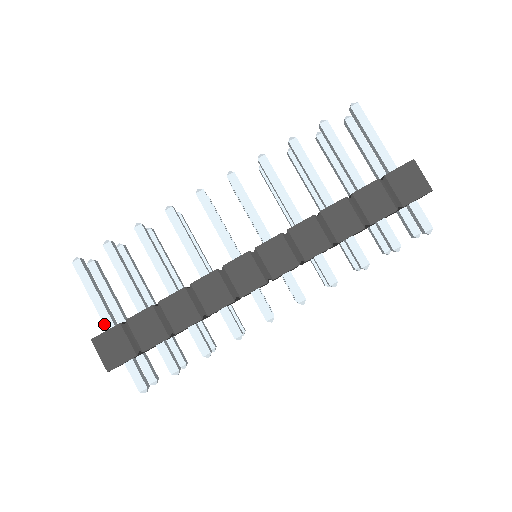
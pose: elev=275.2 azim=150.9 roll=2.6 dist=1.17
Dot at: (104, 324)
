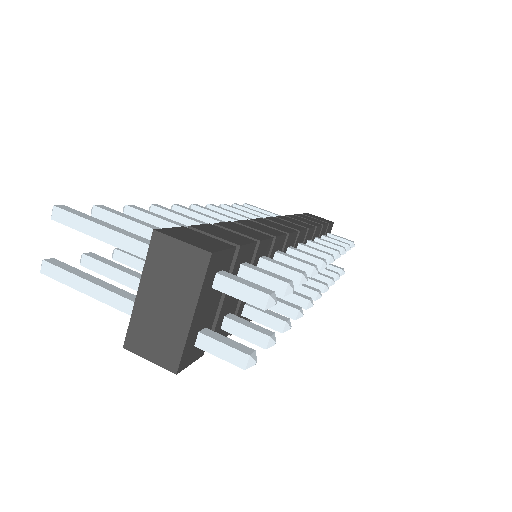
Dot at: occluded
